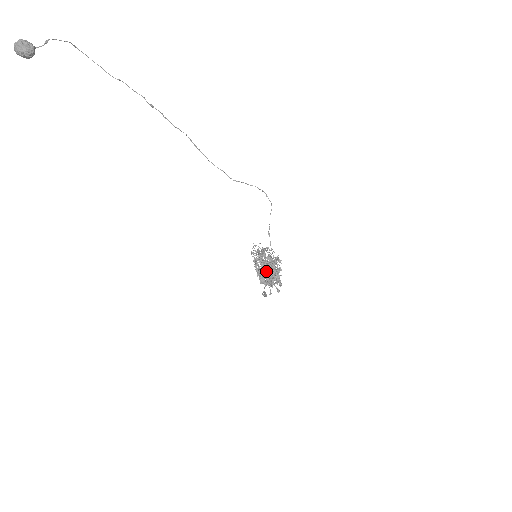
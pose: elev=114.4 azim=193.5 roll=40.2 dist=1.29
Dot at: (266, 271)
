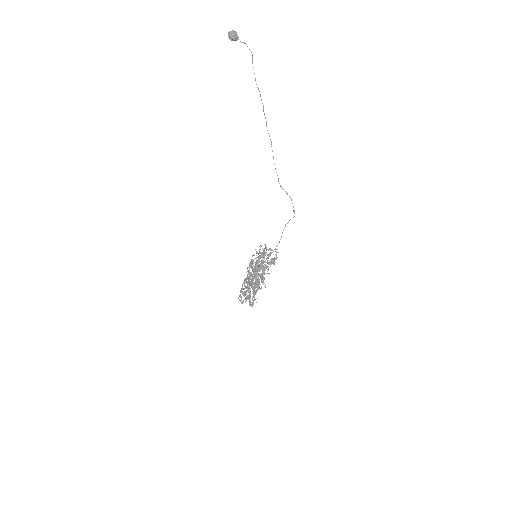
Dot at: occluded
